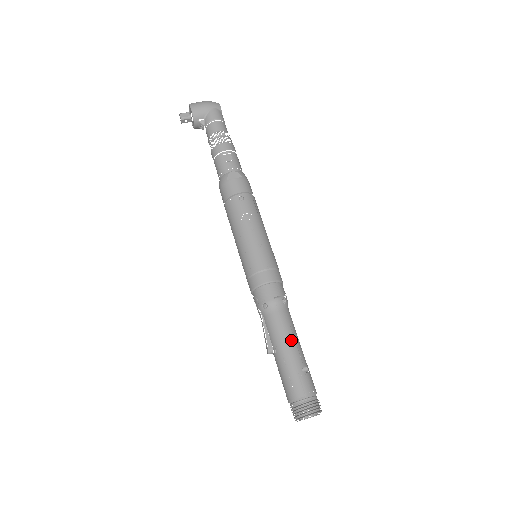
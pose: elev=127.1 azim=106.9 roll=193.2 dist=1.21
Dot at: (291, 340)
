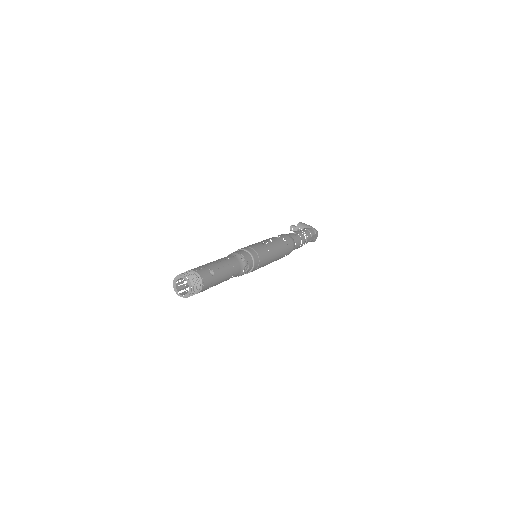
Dot at: (223, 263)
